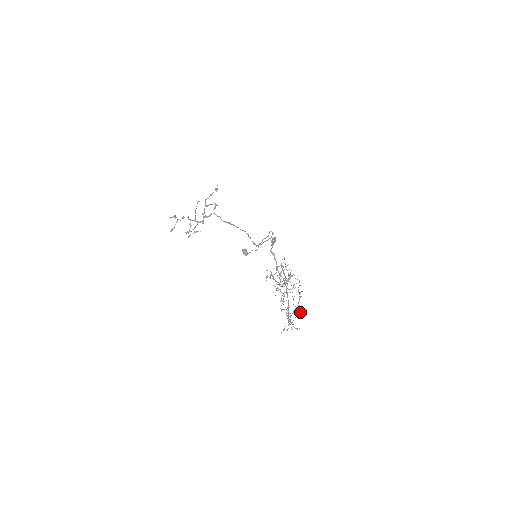
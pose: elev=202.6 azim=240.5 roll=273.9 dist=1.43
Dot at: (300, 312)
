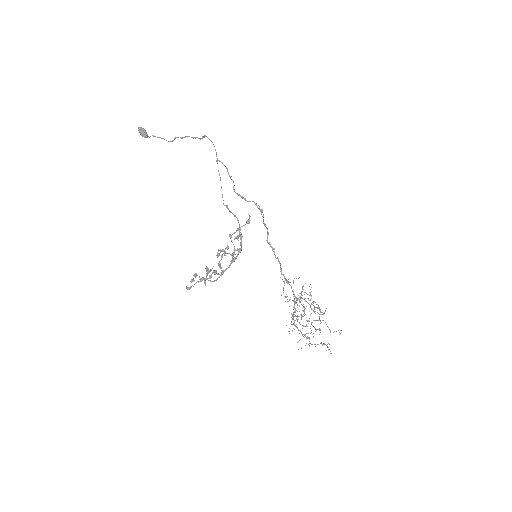
Dot at: occluded
